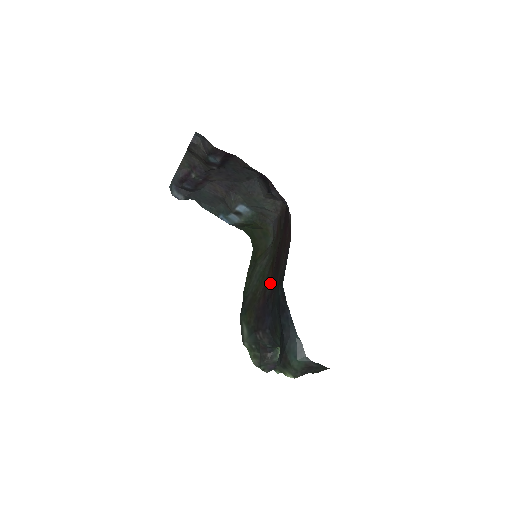
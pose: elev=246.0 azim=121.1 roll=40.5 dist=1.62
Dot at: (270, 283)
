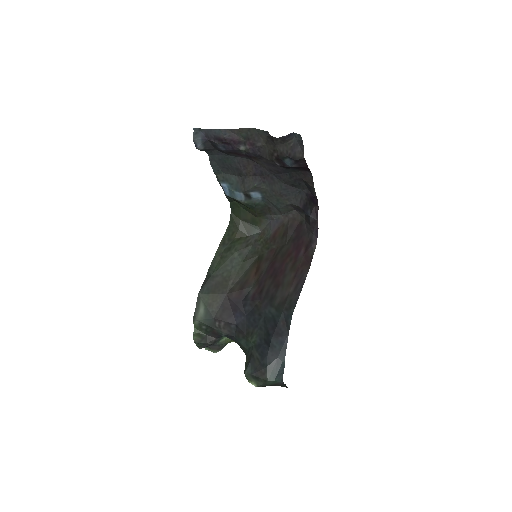
Dot at: (253, 283)
